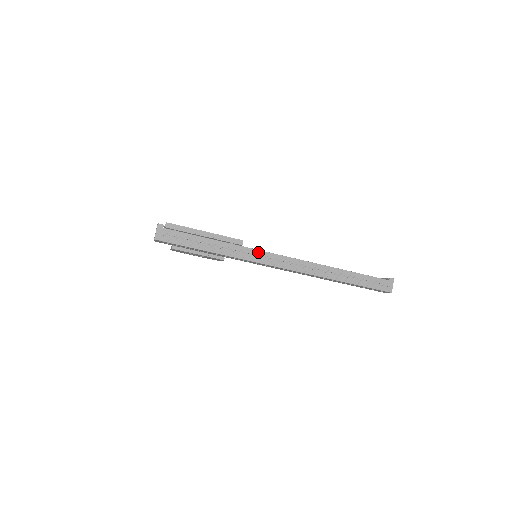
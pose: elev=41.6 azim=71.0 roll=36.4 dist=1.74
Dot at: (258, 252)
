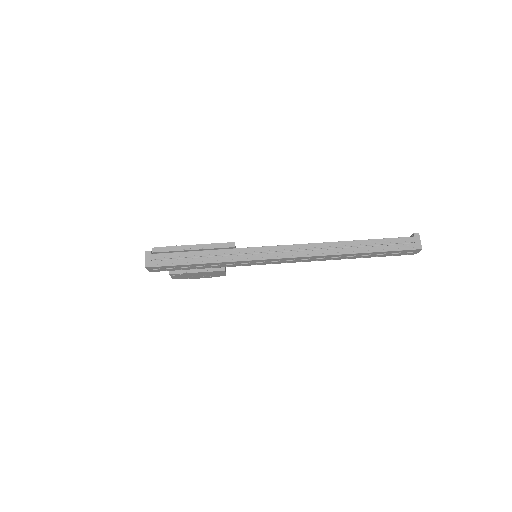
Dot at: (254, 249)
